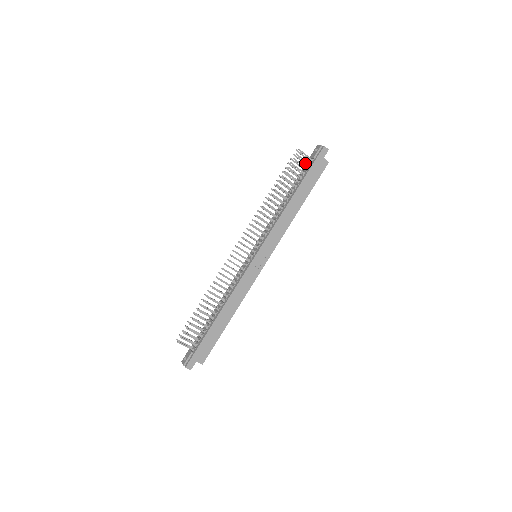
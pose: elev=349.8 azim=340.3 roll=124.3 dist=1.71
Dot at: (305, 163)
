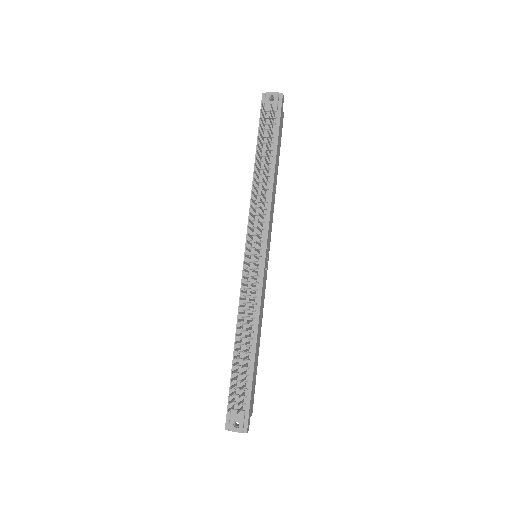
Dot at: (265, 119)
